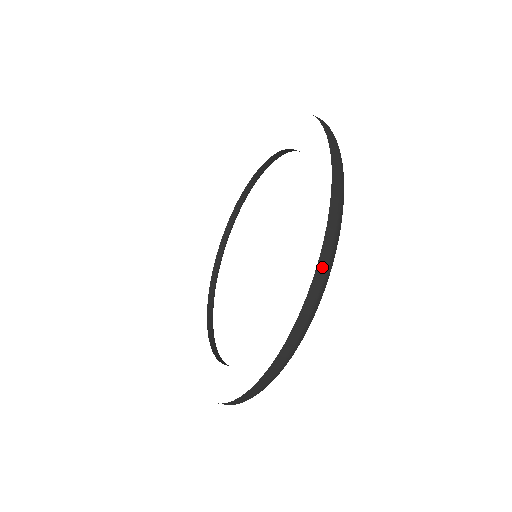
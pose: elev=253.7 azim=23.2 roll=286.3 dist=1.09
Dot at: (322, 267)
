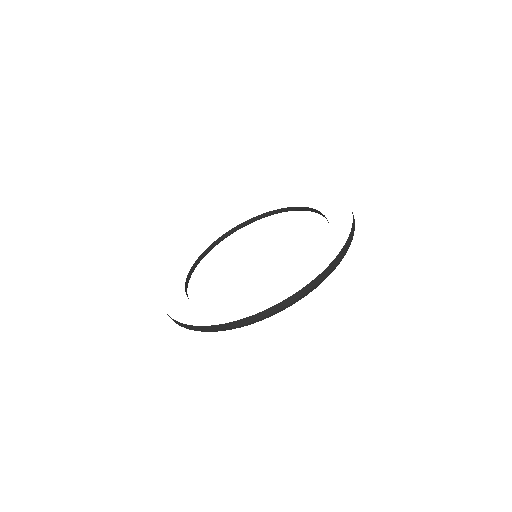
Dot at: (254, 318)
